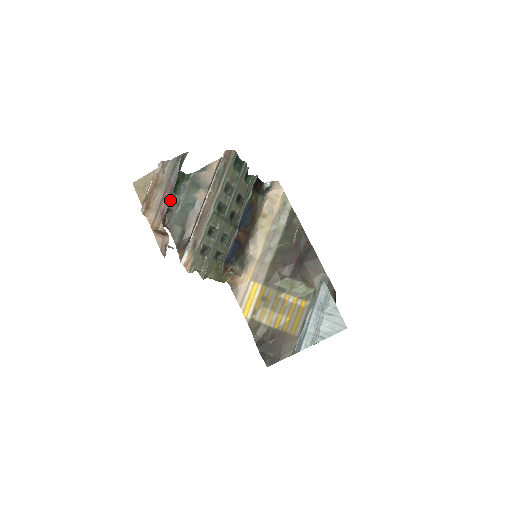
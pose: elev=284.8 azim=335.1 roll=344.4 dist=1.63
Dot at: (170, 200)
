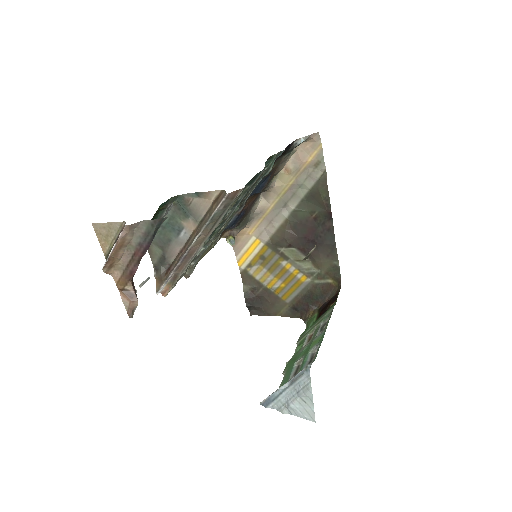
Dot at: occluded
